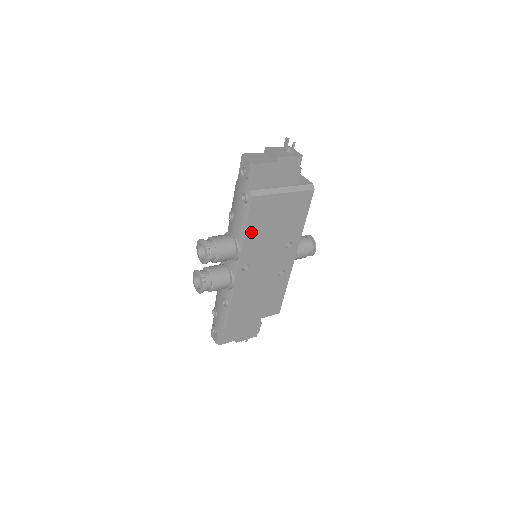
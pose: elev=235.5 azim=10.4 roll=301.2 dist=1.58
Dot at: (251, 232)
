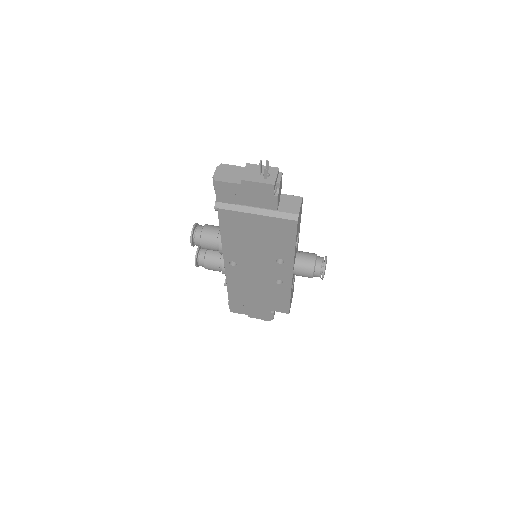
Dot at: (228, 237)
